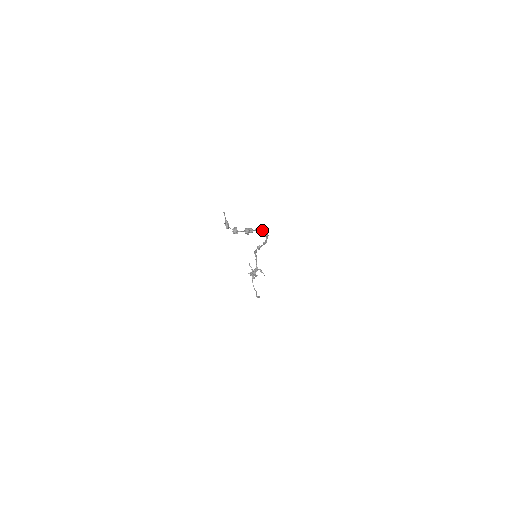
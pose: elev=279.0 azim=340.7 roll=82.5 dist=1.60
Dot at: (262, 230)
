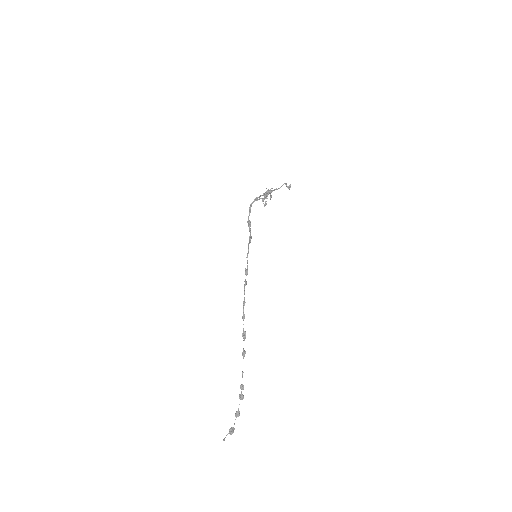
Dot at: (244, 339)
